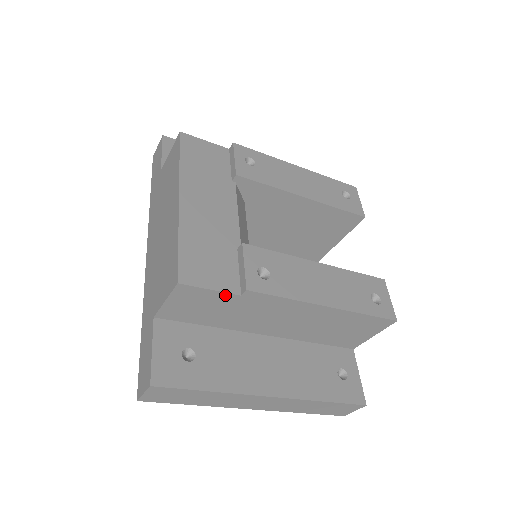
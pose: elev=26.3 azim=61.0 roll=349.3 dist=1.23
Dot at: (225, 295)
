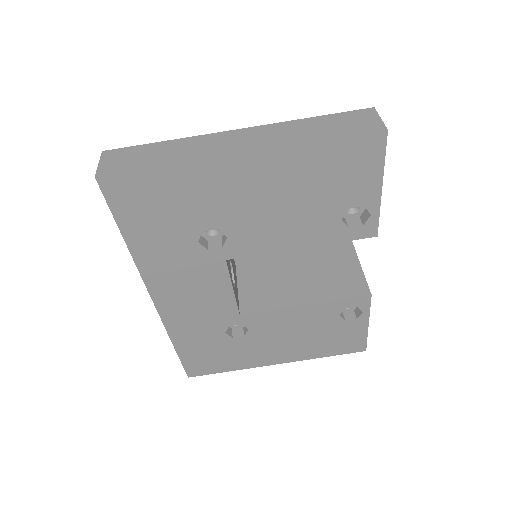
Dot at: occluded
